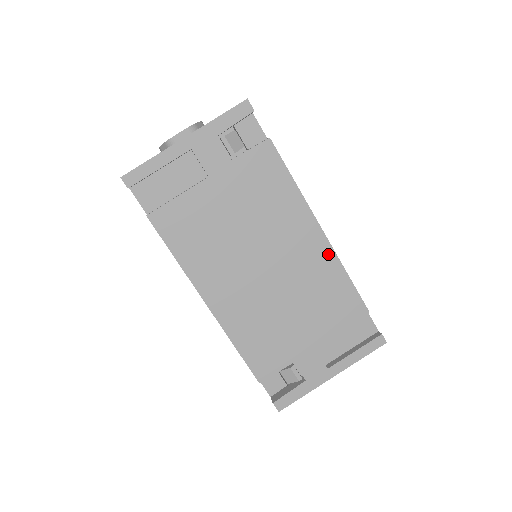
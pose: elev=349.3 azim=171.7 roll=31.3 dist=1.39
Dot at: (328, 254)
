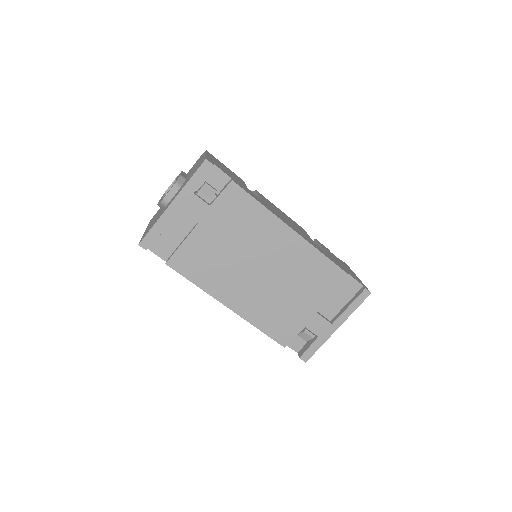
Dot at: (305, 246)
